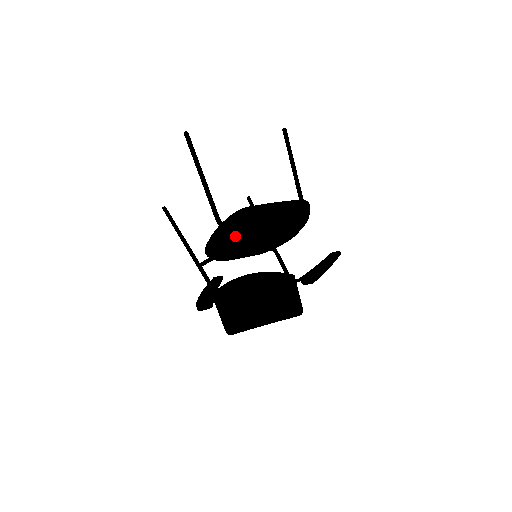
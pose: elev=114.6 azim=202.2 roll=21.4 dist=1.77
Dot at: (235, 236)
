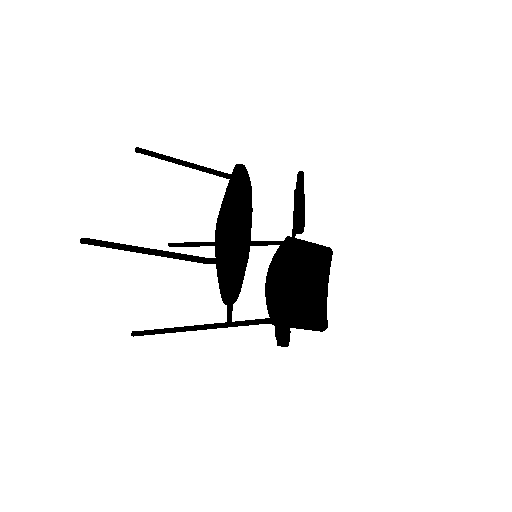
Dot at: (233, 257)
